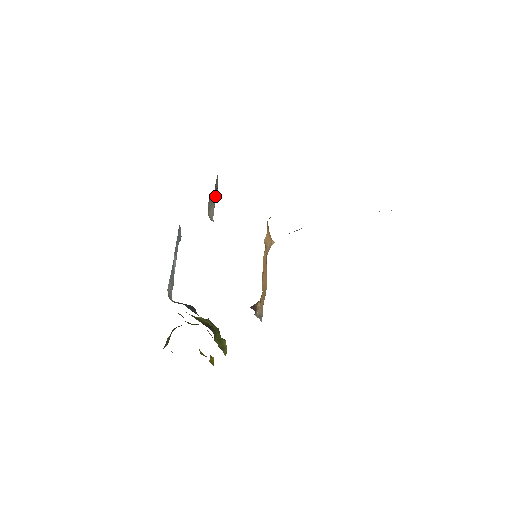
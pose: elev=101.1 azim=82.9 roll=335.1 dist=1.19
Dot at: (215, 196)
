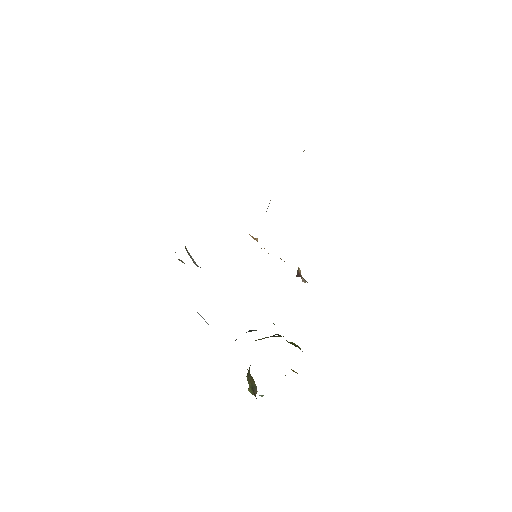
Dot at: (185, 247)
